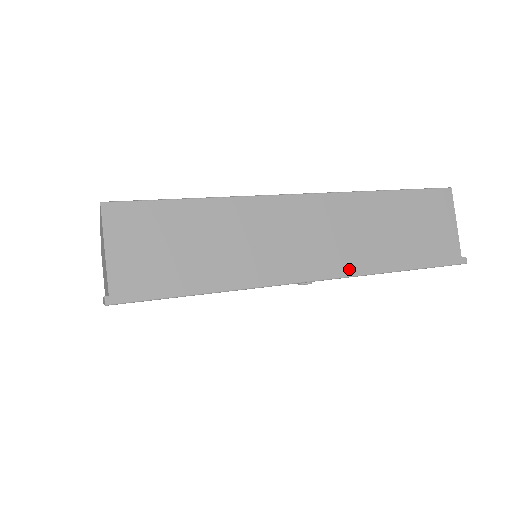
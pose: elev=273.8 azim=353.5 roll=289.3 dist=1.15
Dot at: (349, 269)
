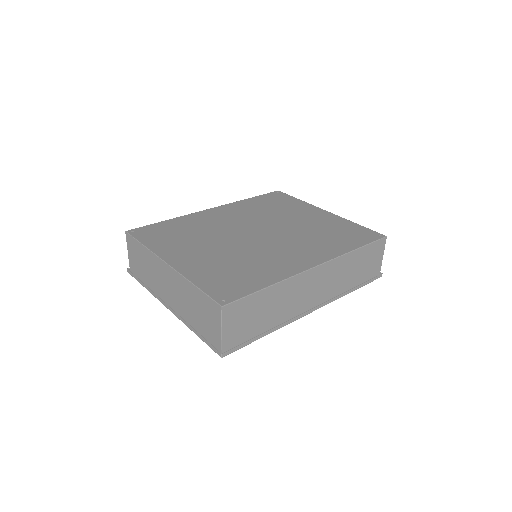
Dot at: (330, 300)
